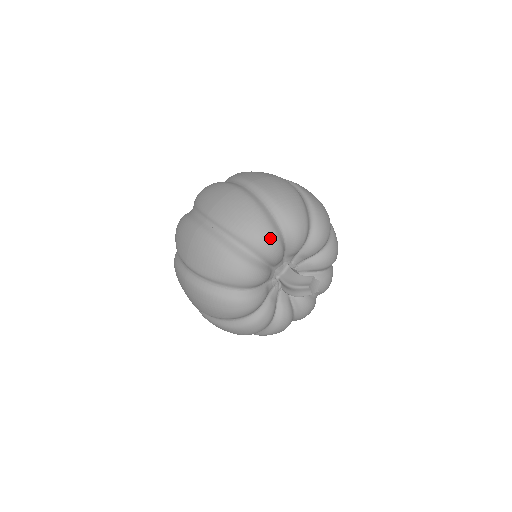
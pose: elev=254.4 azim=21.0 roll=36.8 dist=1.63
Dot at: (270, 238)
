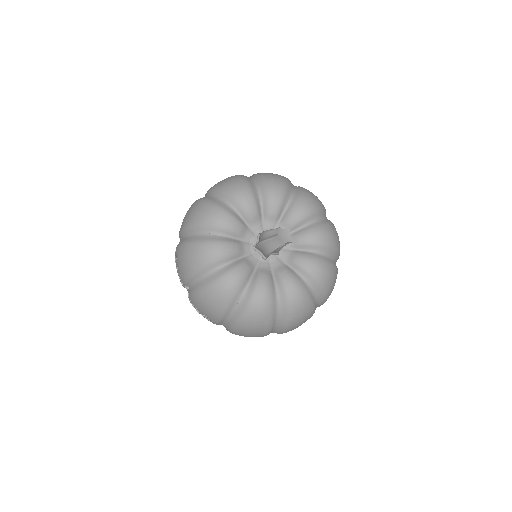
Dot at: (280, 184)
